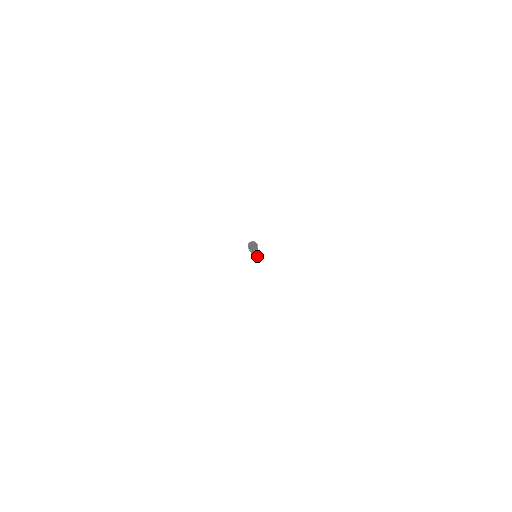
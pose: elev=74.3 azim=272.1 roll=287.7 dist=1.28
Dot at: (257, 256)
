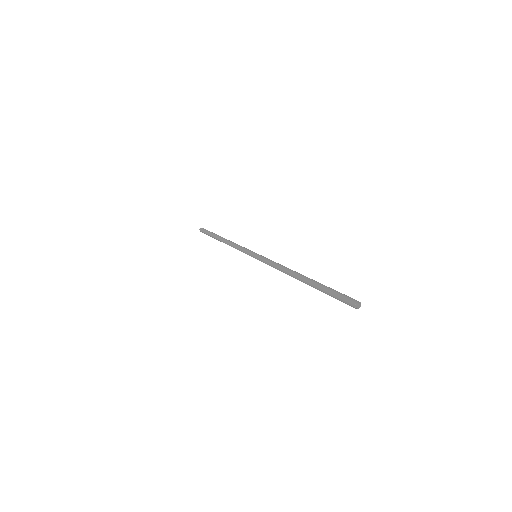
Dot at: (282, 271)
